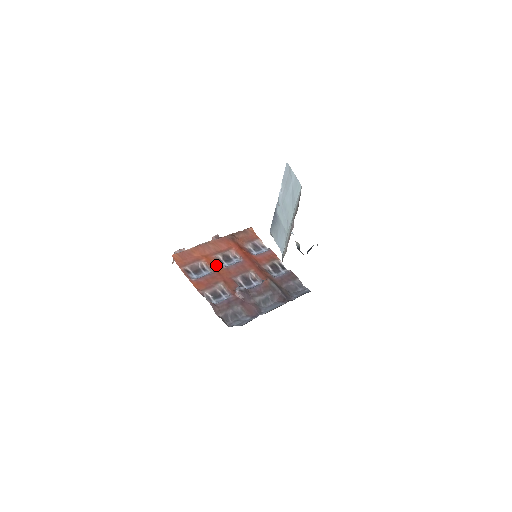
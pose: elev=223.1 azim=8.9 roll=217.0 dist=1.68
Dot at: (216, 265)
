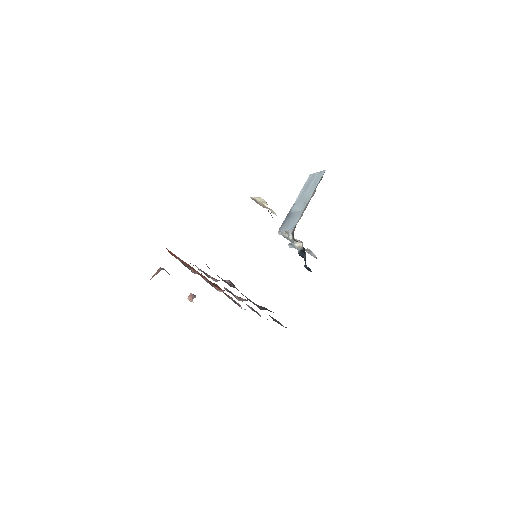
Dot at: occluded
